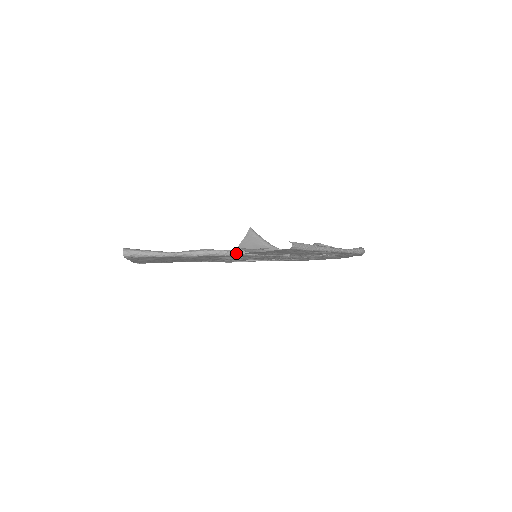
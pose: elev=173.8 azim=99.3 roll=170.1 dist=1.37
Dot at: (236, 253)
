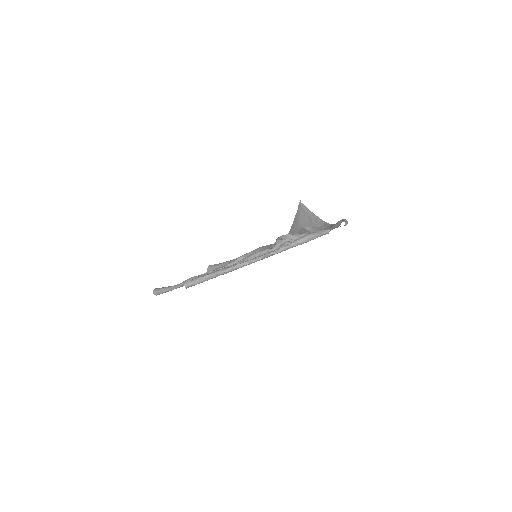
Dot at: occluded
